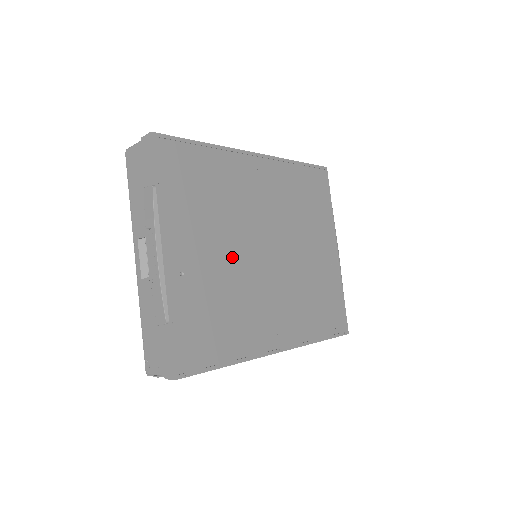
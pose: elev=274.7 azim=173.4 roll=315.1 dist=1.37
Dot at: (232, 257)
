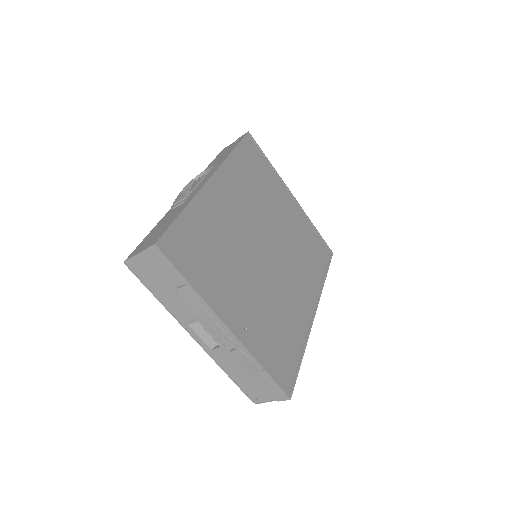
Dot at: (256, 281)
